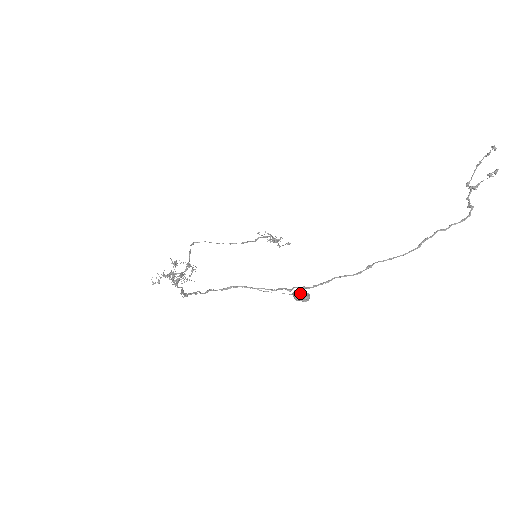
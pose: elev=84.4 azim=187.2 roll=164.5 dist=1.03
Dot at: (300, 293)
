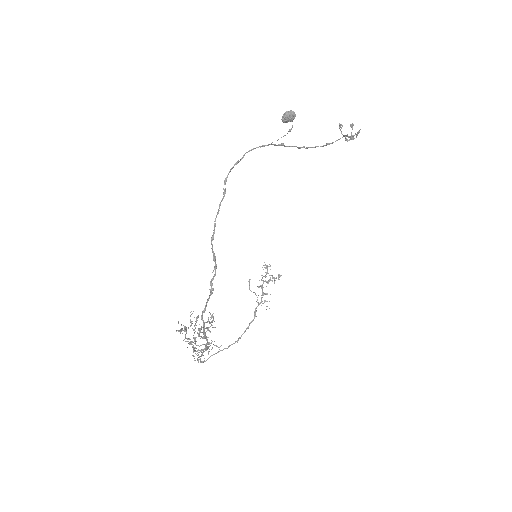
Dot at: (286, 114)
